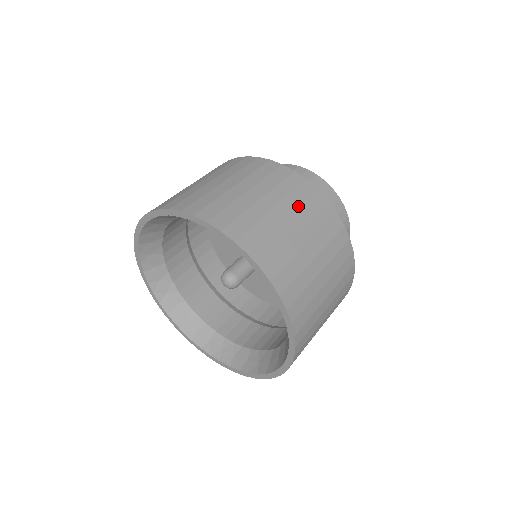
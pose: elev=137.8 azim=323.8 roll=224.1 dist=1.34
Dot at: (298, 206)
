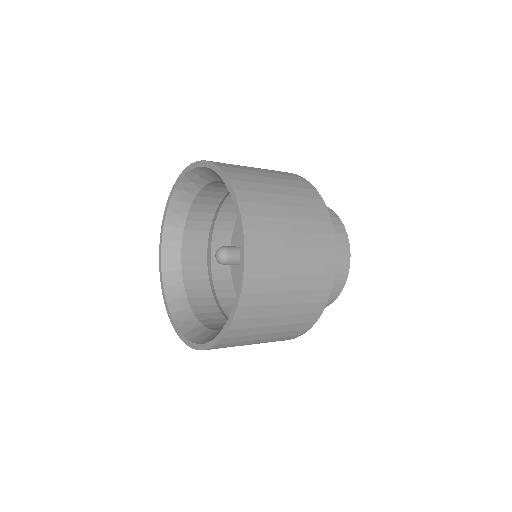
Dot at: (302, 206)
